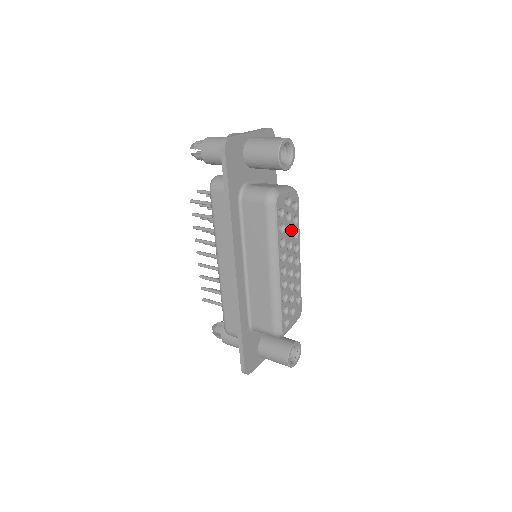
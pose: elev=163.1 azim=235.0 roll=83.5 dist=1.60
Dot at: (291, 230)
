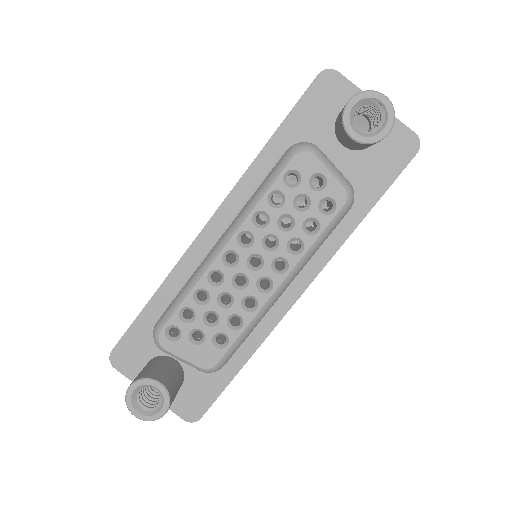
Dot at: (292, 228)
